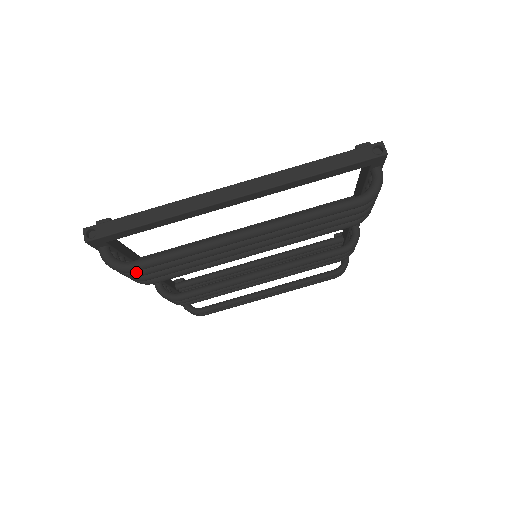
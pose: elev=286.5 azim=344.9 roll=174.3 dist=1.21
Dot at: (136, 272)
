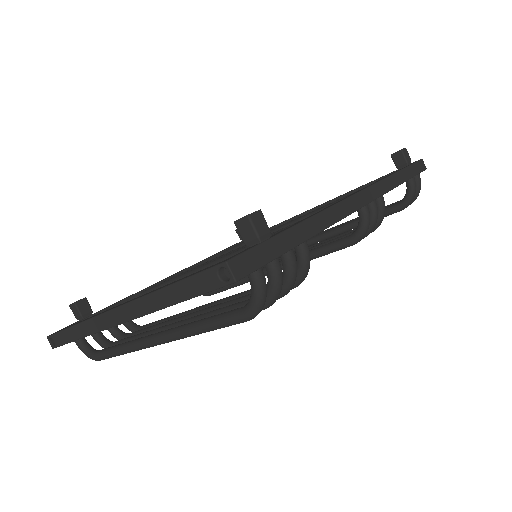
Dot at: occluded
